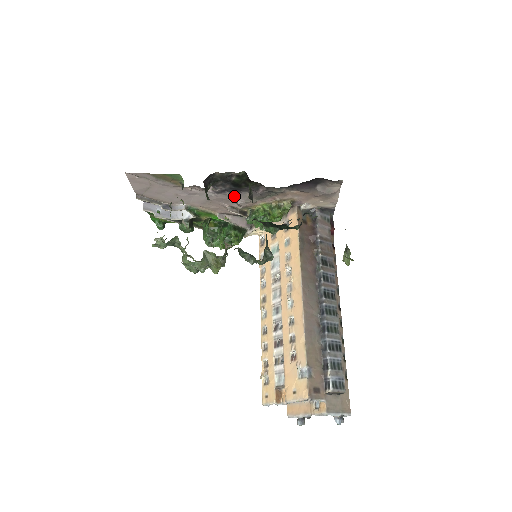
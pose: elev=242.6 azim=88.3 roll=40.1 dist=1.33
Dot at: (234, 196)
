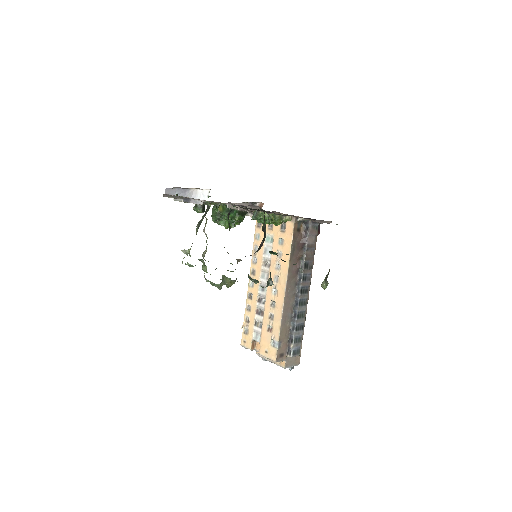
Dot at: (247, 206)
